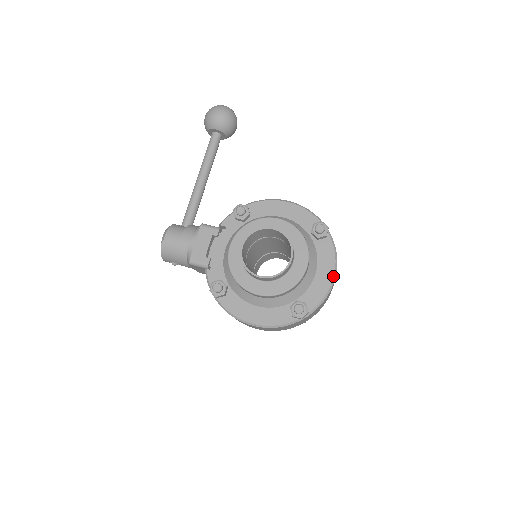
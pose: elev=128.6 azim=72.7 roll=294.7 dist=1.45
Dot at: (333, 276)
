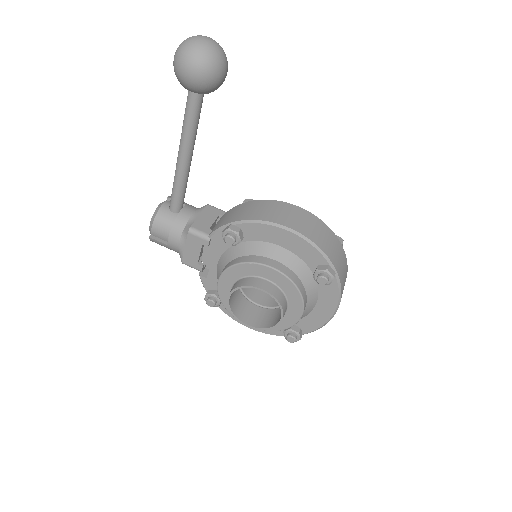
Dot at: (333, 314)
